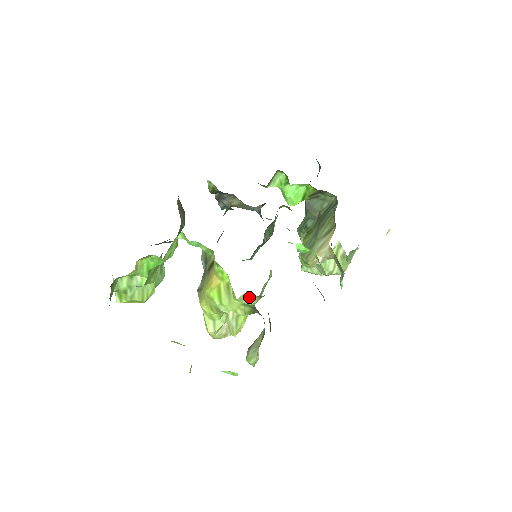
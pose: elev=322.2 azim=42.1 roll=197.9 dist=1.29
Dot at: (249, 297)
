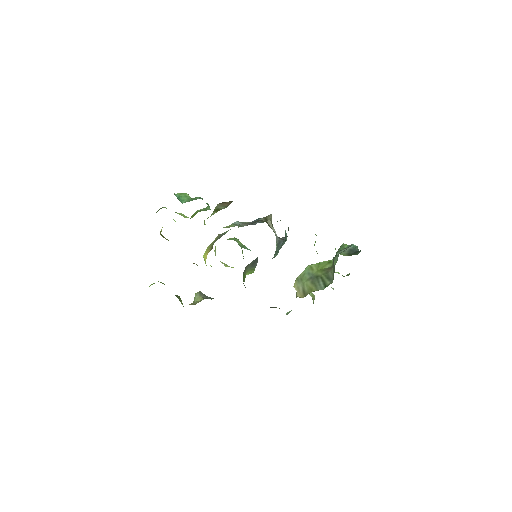
Dot at: occluded
